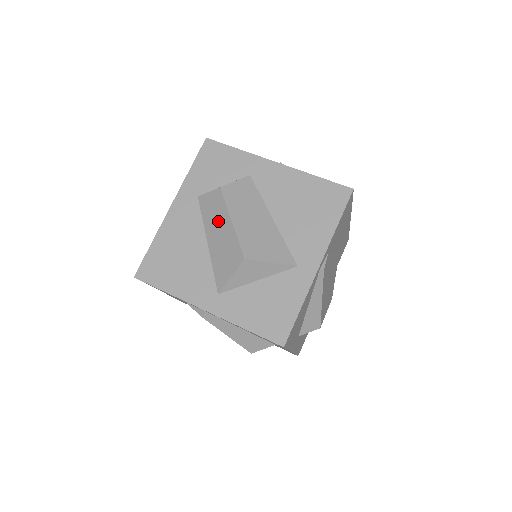
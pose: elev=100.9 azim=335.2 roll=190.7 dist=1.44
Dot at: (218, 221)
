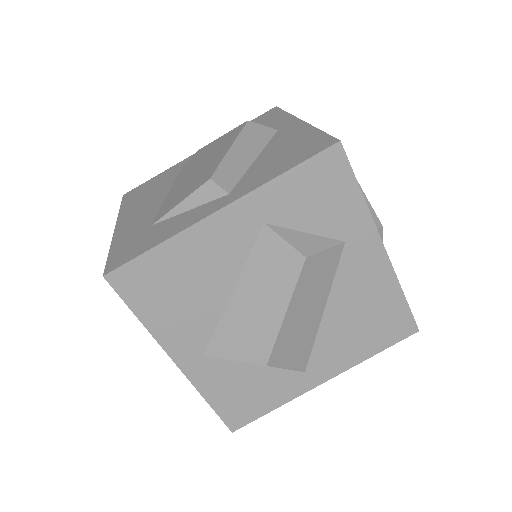
Dot at: (268, 290)
